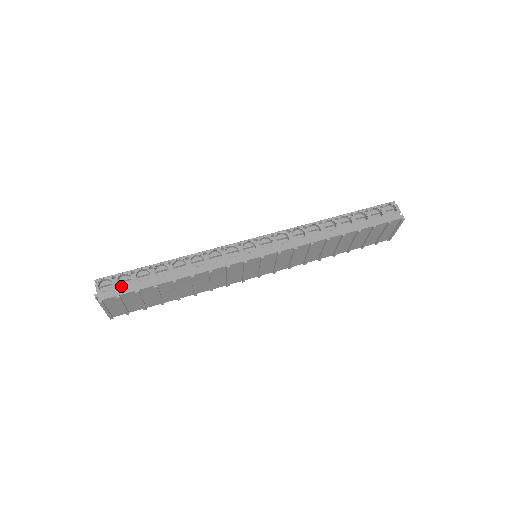
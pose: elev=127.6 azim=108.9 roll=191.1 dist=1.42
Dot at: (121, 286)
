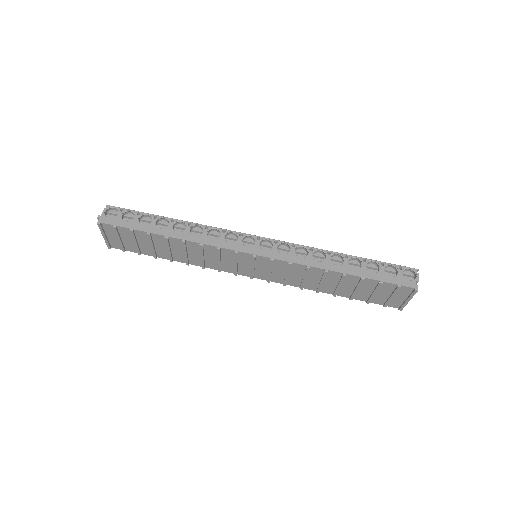
Dot at: (122, 219)
